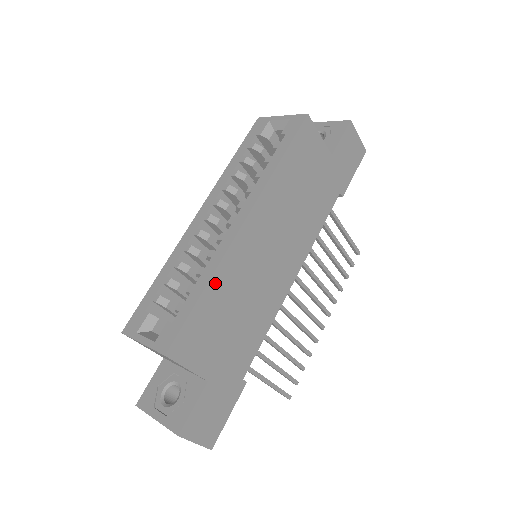
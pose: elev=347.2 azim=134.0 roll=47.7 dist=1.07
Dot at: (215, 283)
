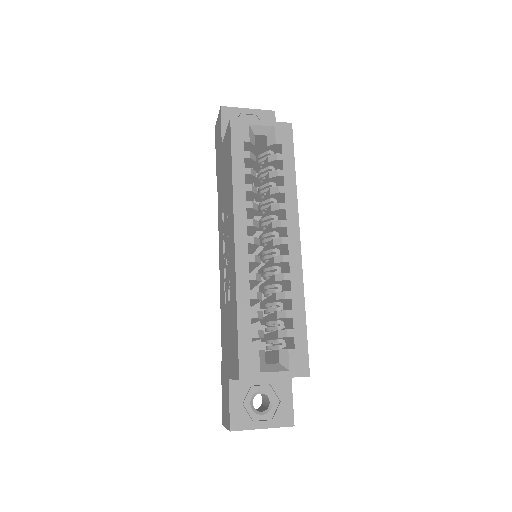
Dot at: (302, 301)
